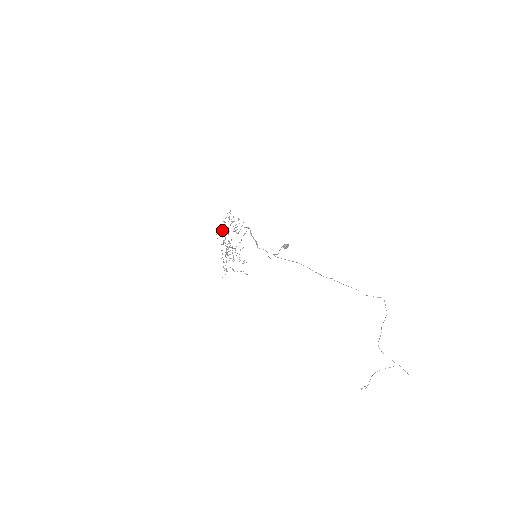
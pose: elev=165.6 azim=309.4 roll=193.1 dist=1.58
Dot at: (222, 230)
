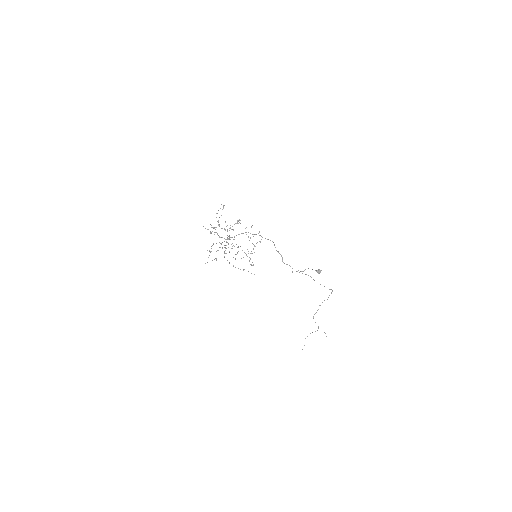
Dot at: occluded
